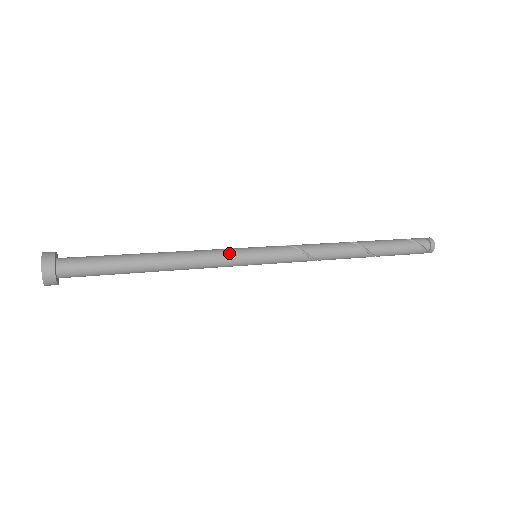
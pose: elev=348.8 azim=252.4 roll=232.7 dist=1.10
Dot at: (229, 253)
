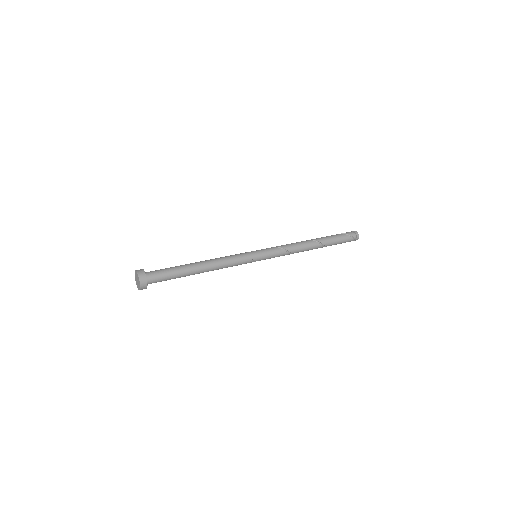
Dot at: (241, 255)
